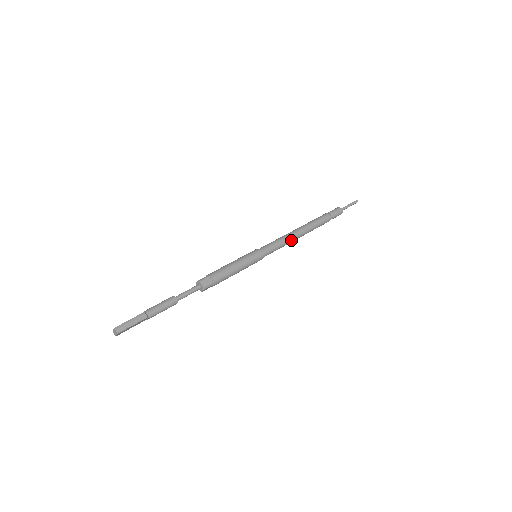
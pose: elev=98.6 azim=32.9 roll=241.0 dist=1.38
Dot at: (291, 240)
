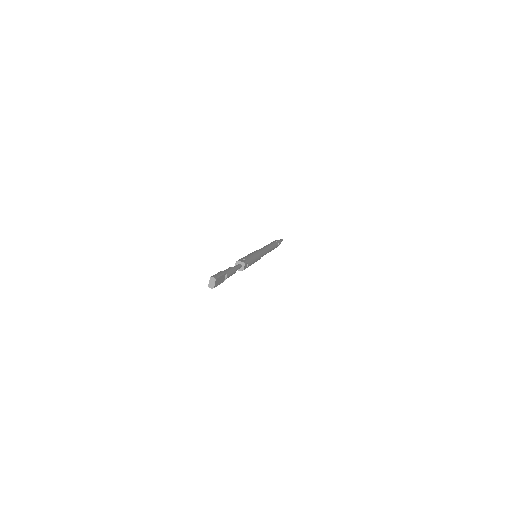
Dot at: (268, 249)
